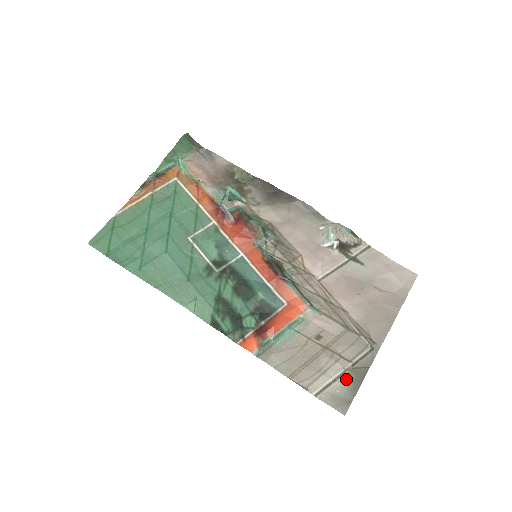
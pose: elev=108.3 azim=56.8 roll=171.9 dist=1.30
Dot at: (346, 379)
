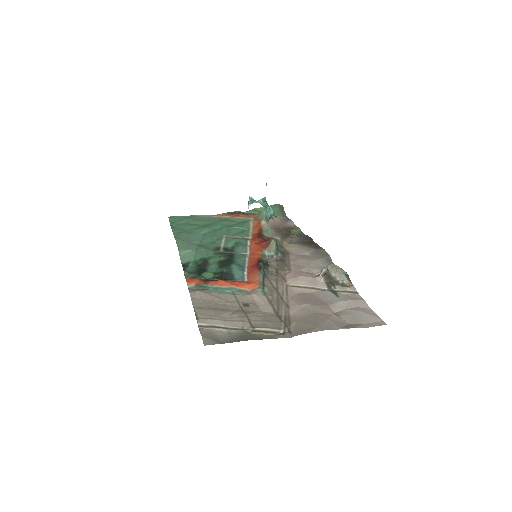
Dot at: (236, 333)
